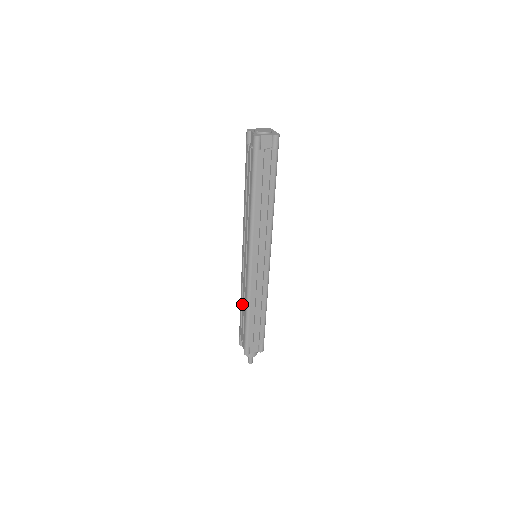
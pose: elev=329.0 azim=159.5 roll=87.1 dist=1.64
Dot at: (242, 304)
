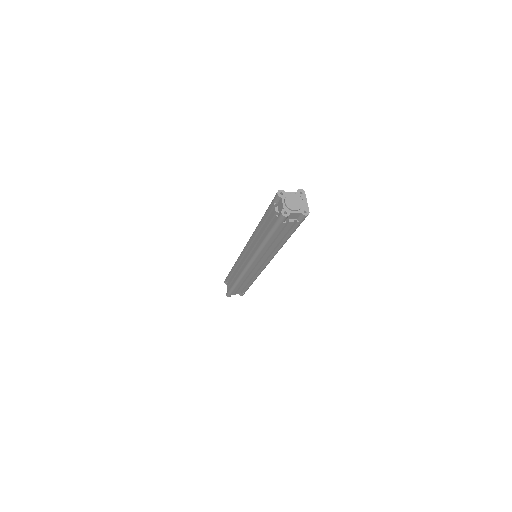
Dot at: (234, 272)
